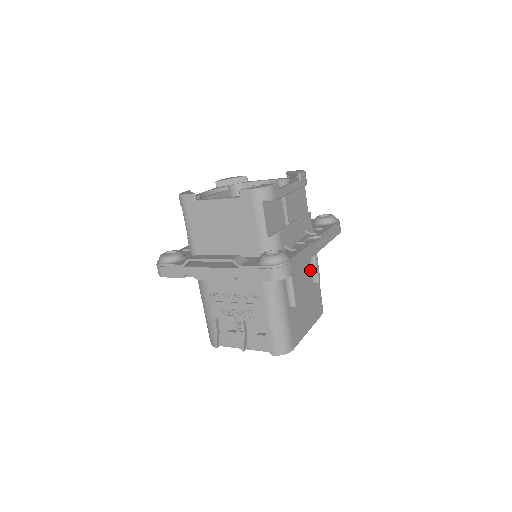
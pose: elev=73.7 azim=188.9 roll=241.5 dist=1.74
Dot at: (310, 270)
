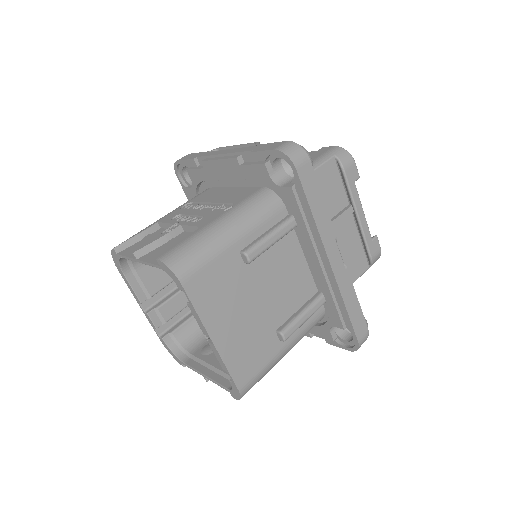
Dot at: (290, 311)
